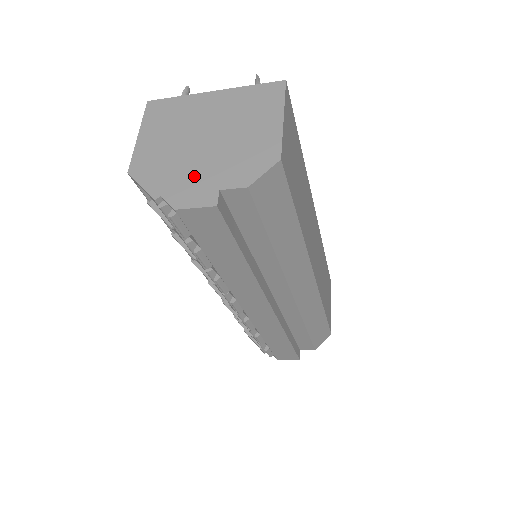
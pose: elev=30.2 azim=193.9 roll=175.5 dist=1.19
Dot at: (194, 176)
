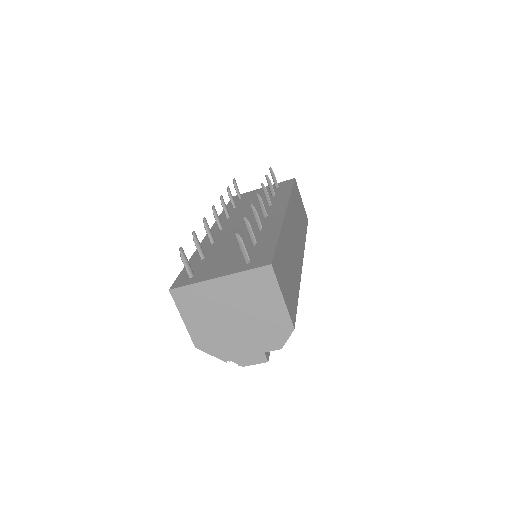
Dot at: (243, 346)
